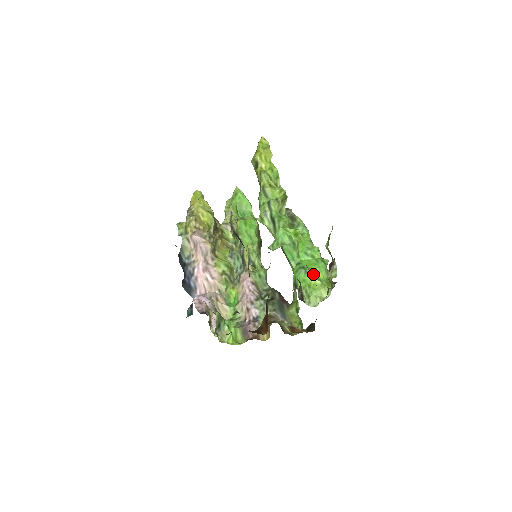
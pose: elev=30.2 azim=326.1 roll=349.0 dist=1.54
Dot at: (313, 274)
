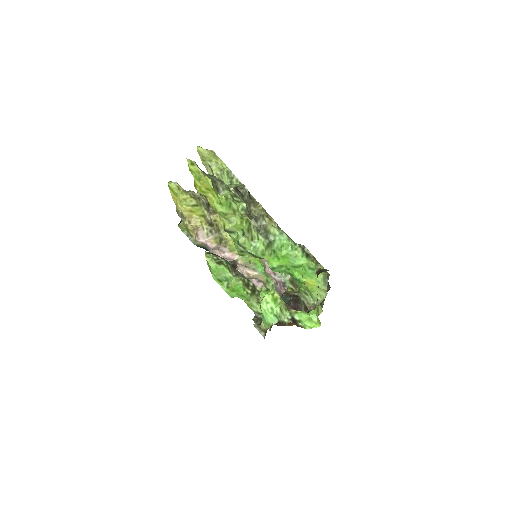
Dot at: (303, 319)
